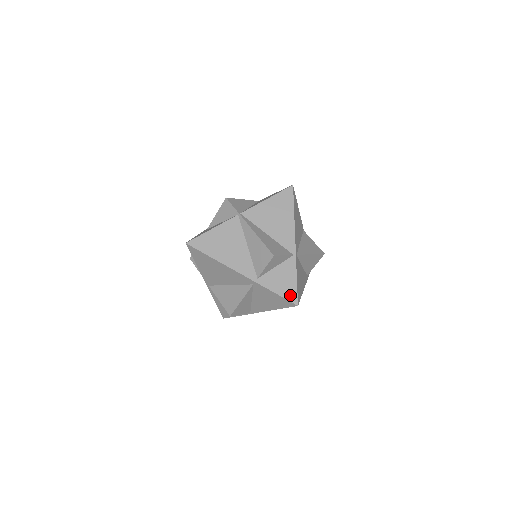
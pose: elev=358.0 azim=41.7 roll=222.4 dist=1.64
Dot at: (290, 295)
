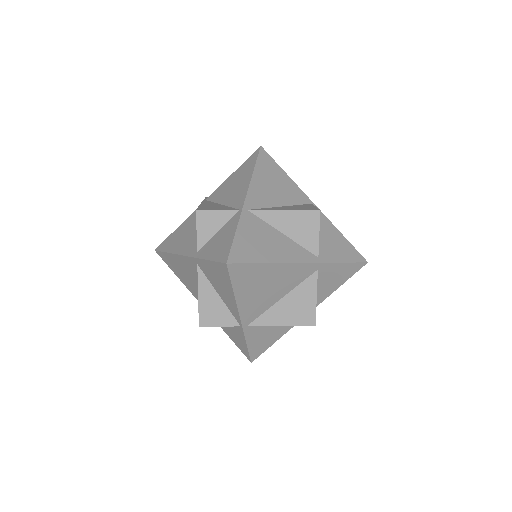
Dot at: (222, 255)
